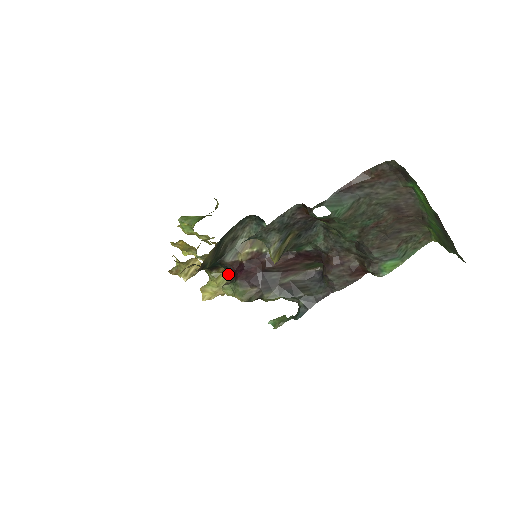
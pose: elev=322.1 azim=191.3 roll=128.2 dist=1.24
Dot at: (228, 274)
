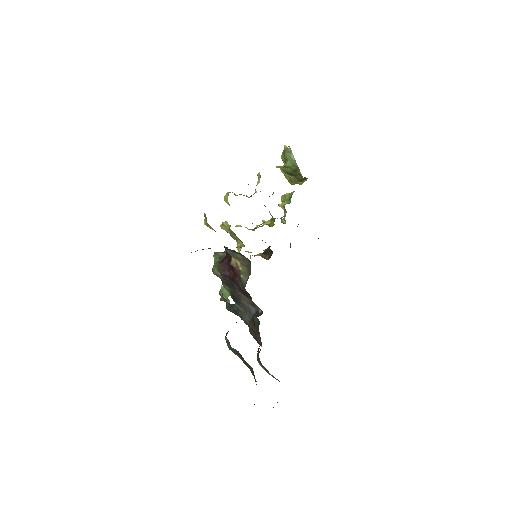
Dot at: occluded
